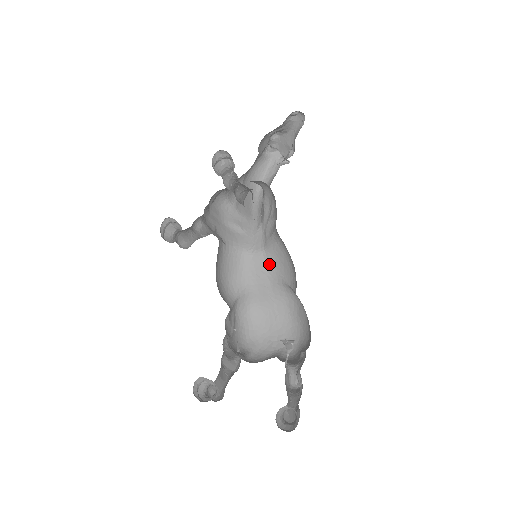
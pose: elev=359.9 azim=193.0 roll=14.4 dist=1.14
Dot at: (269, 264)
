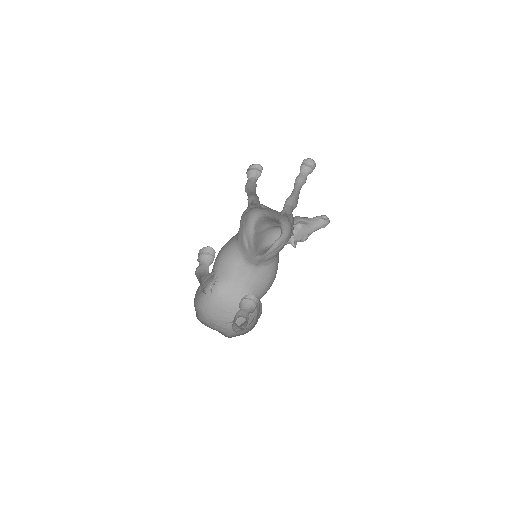
Dot at: (252, 275)
